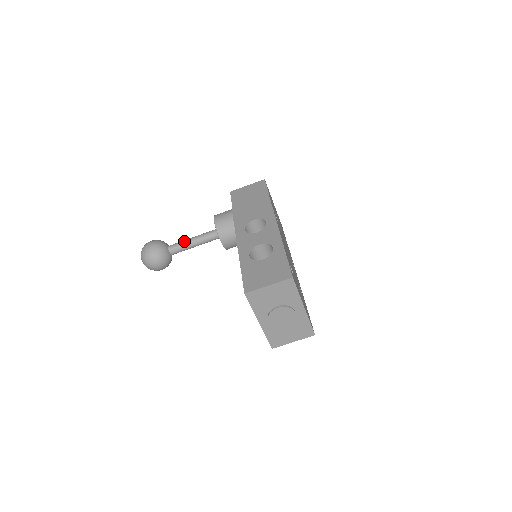
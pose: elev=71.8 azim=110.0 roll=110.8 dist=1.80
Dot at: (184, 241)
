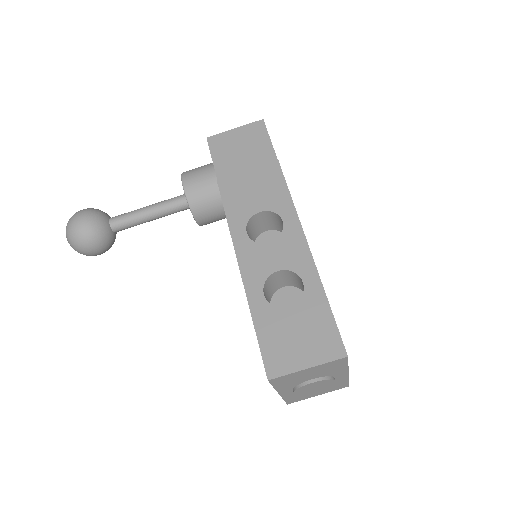
Dot at: (134, 213)
